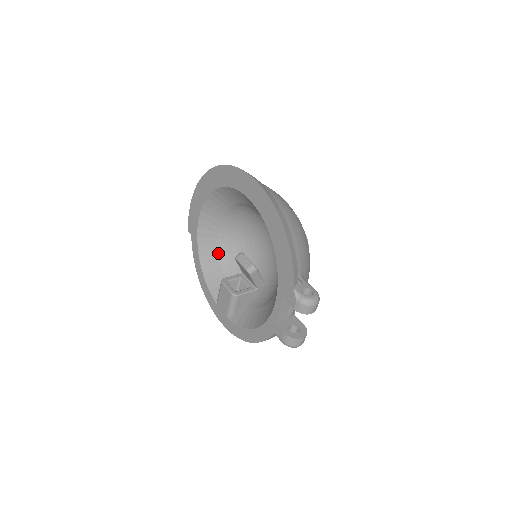
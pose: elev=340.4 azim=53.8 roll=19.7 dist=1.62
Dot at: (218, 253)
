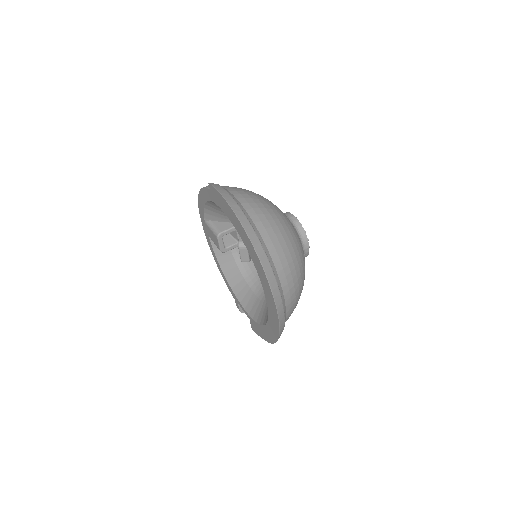
Dot at: occluded
